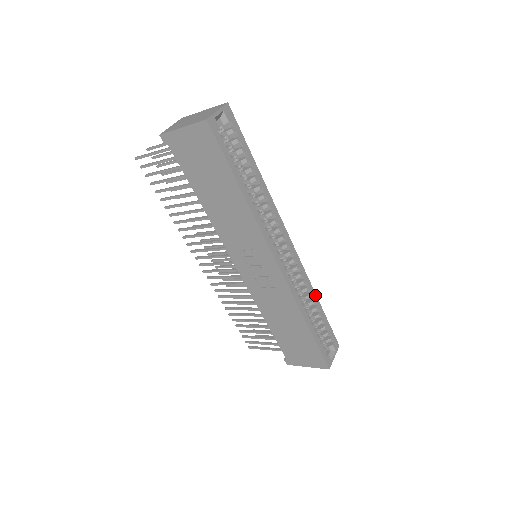
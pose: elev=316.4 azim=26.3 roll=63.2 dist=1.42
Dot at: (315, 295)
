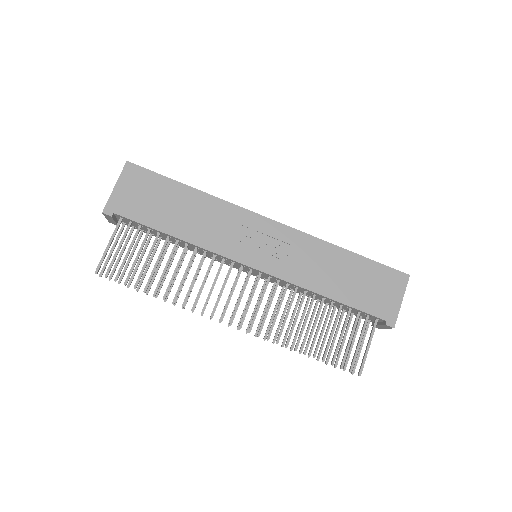
Dot at: occluded
